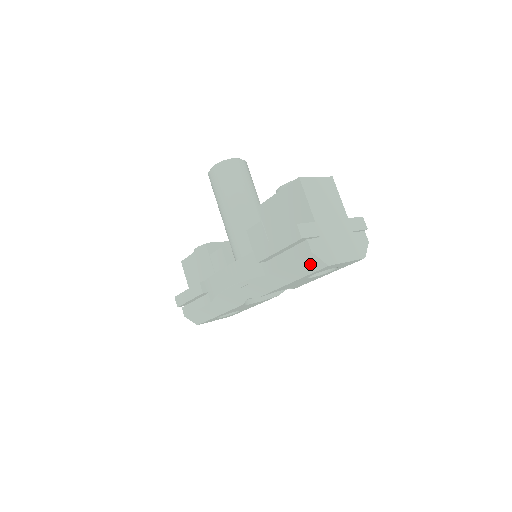
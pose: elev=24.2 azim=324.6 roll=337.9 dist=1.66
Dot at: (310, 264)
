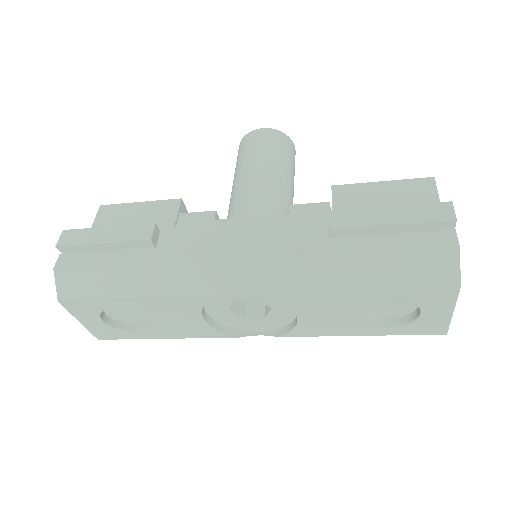
Dot at: (433, 269)
